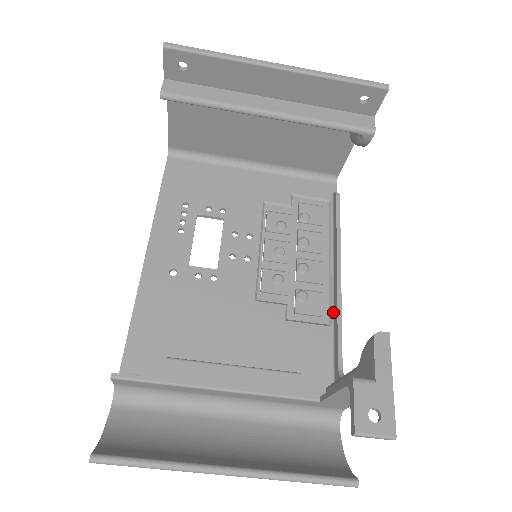
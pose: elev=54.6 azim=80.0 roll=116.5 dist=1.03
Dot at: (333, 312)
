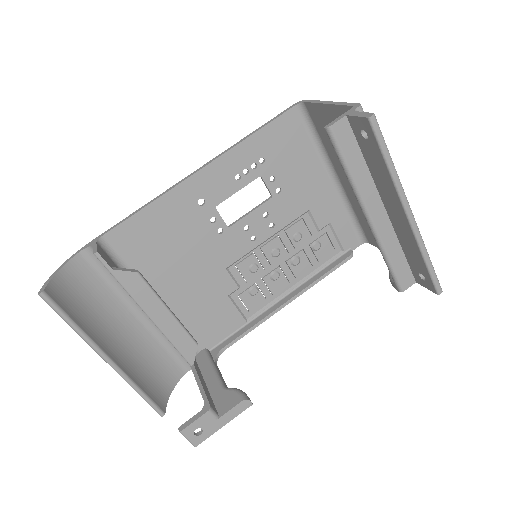
Dot at: (257, 316)
